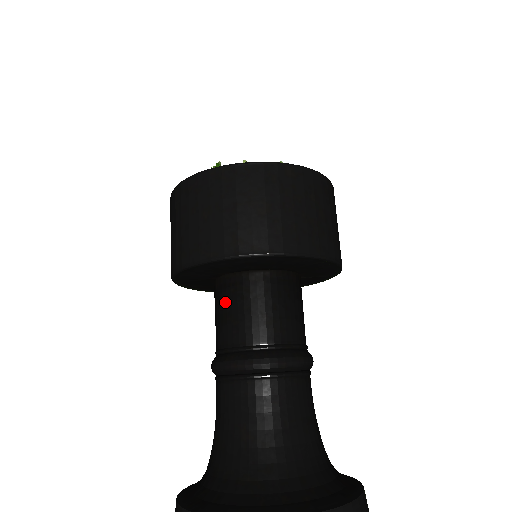
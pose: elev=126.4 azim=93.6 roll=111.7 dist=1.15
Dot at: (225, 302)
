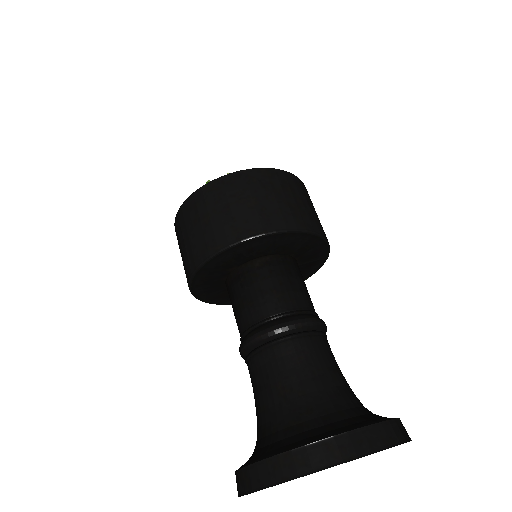
Dot at: (238, 292)
